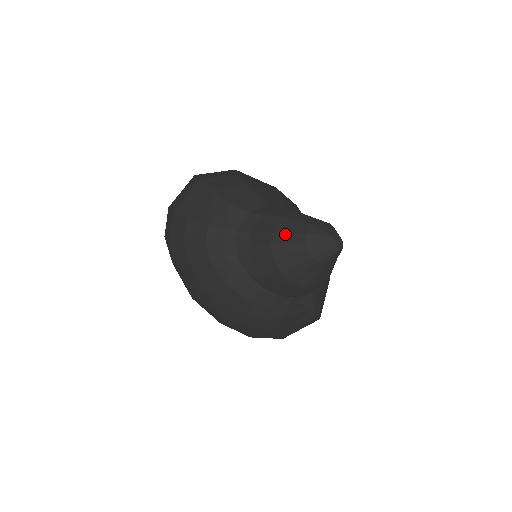
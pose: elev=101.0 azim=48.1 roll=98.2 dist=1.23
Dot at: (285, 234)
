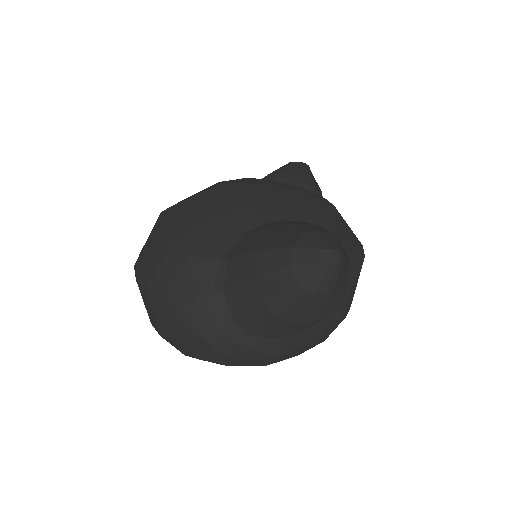
Dot at: (277, 298)
